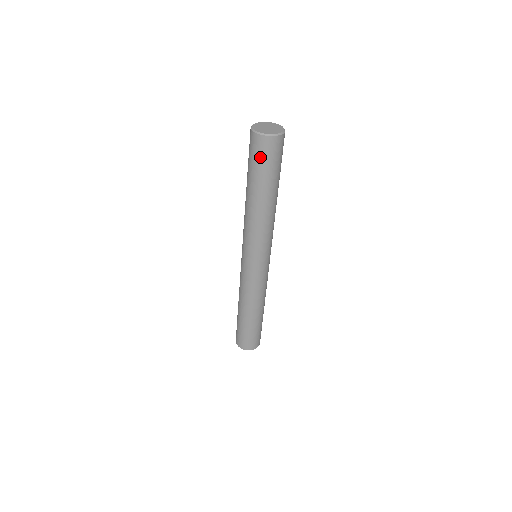
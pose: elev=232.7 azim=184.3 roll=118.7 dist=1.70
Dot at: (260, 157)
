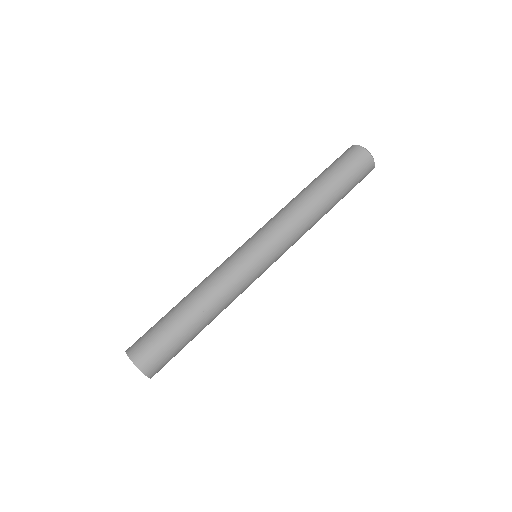
Dot at: (337, 159)
